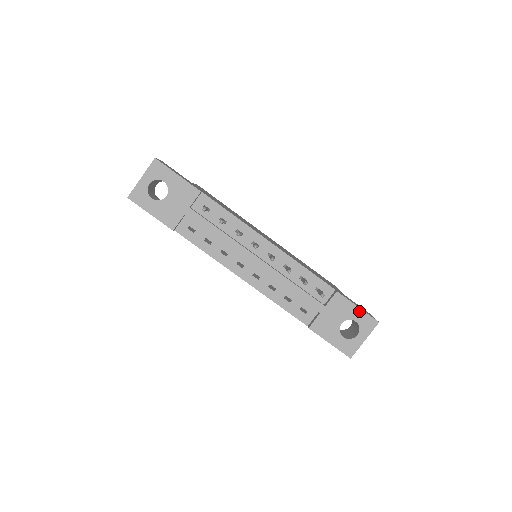
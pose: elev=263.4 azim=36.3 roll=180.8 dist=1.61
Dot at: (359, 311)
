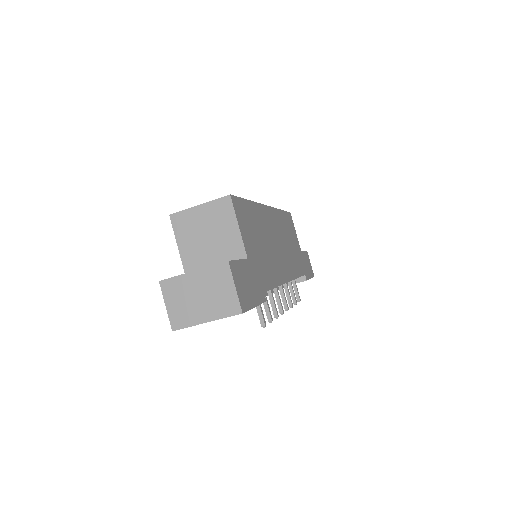
Dot at: occluded
